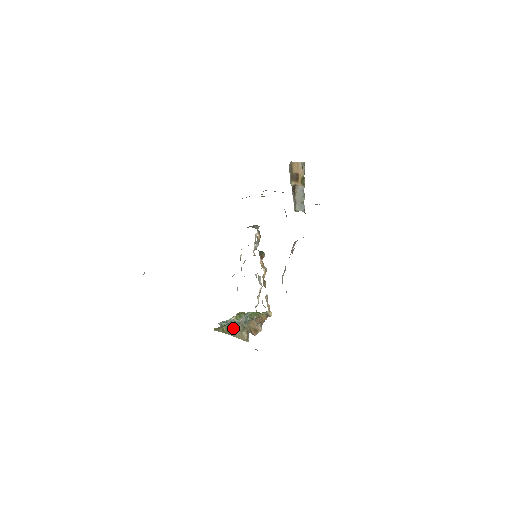
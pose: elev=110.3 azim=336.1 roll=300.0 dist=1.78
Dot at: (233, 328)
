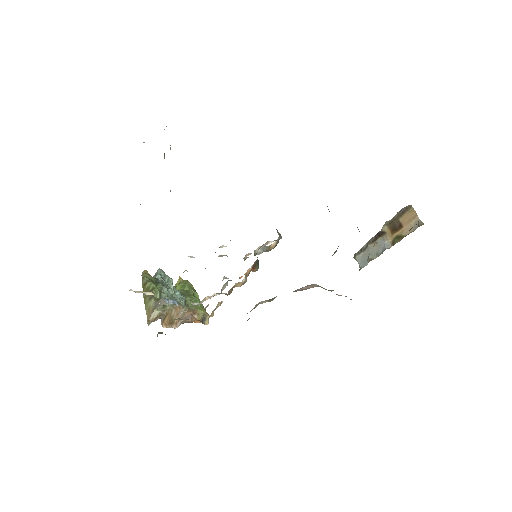
Dot at: (154, 294)
